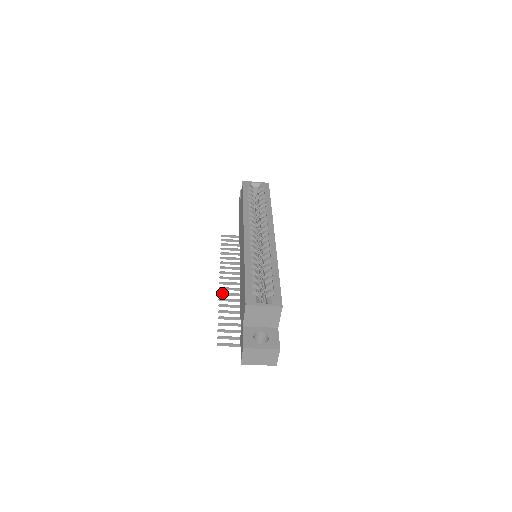
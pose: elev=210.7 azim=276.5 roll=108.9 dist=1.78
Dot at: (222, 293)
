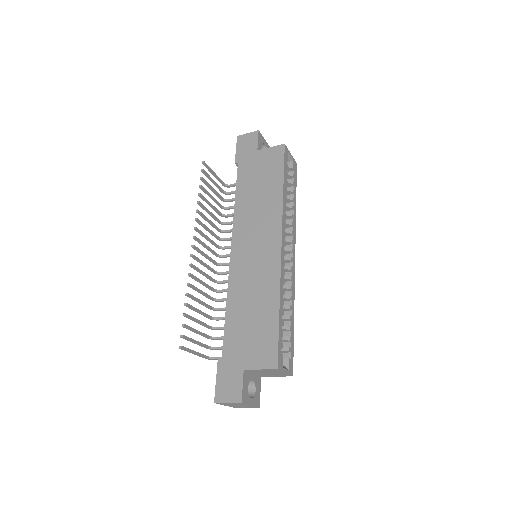
Dot at: (193, 265)
